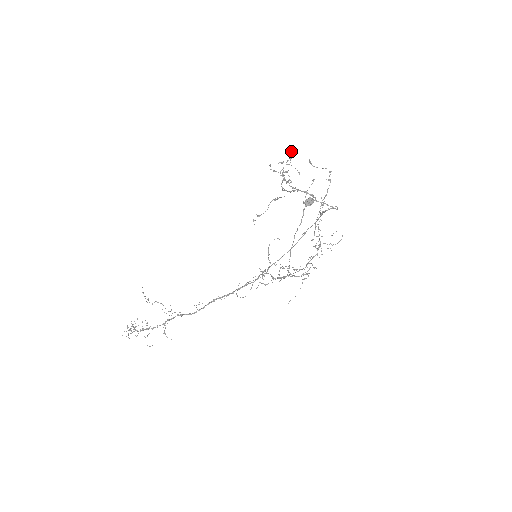
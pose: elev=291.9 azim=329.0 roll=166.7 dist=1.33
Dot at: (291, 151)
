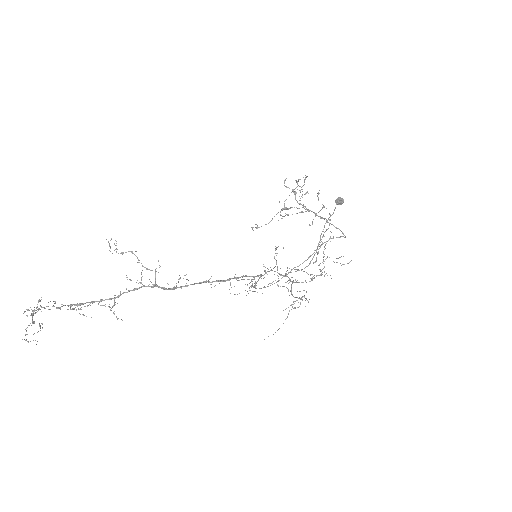
Dot at: (306, 176)
